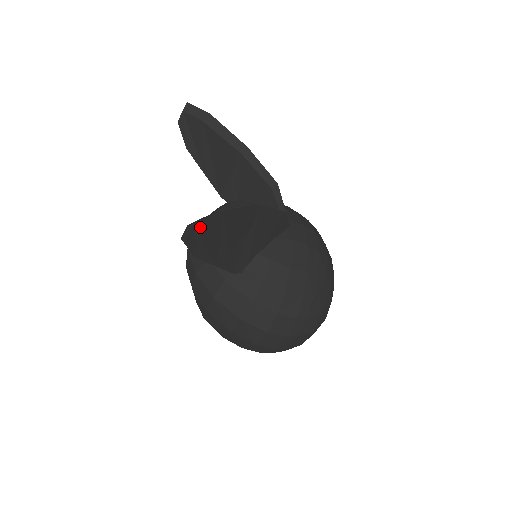
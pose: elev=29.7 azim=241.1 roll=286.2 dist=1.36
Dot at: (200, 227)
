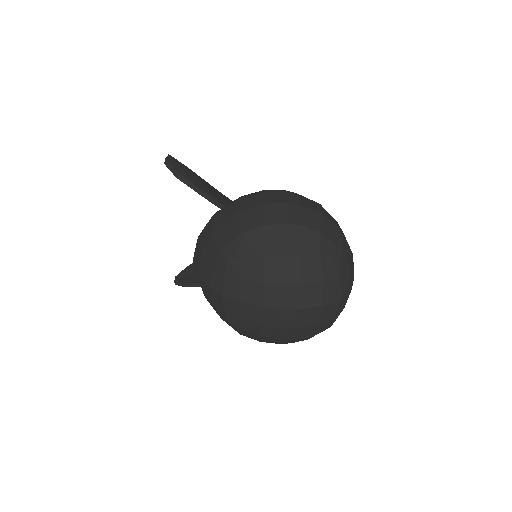
Dot at: (174, 159)
